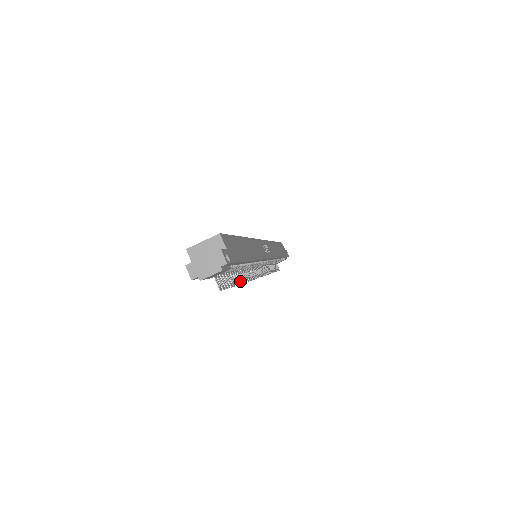
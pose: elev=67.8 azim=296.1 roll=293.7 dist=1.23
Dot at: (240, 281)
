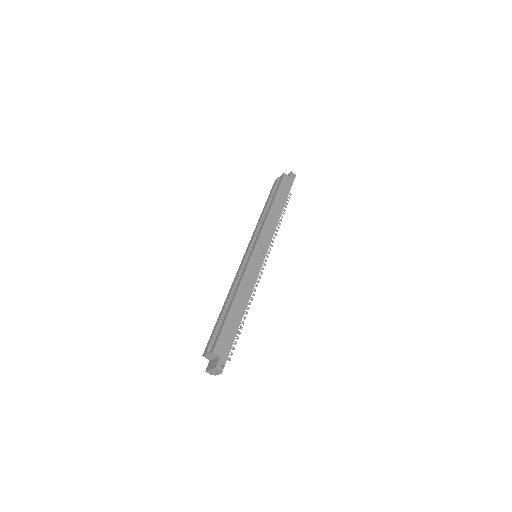
Dot at: (245, 317)
